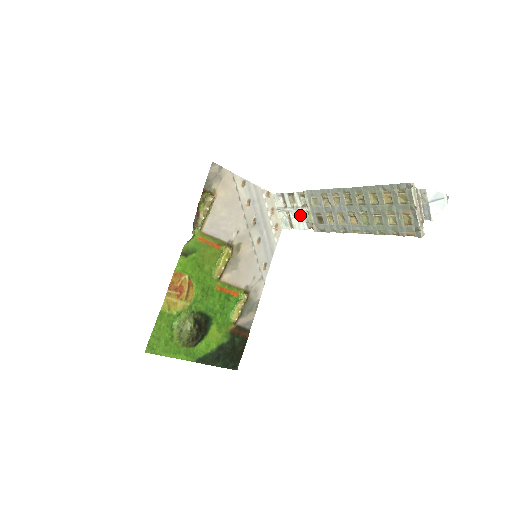
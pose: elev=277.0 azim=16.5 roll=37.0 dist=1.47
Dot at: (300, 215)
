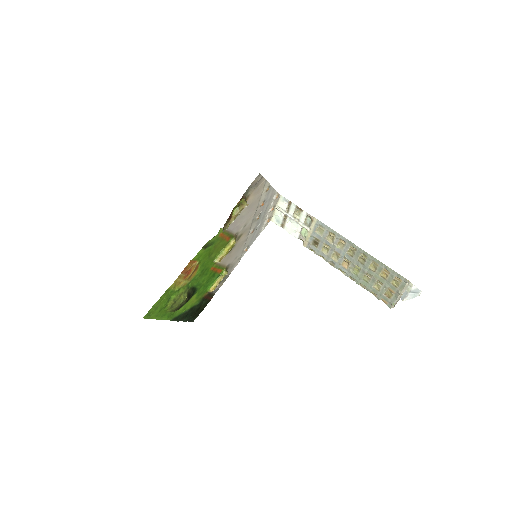
Dot at: (297, 226)
